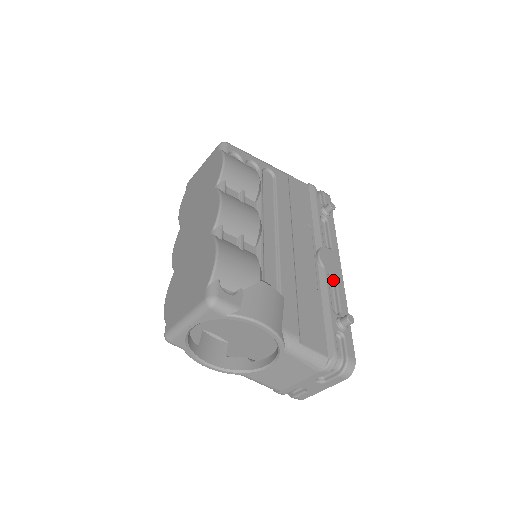
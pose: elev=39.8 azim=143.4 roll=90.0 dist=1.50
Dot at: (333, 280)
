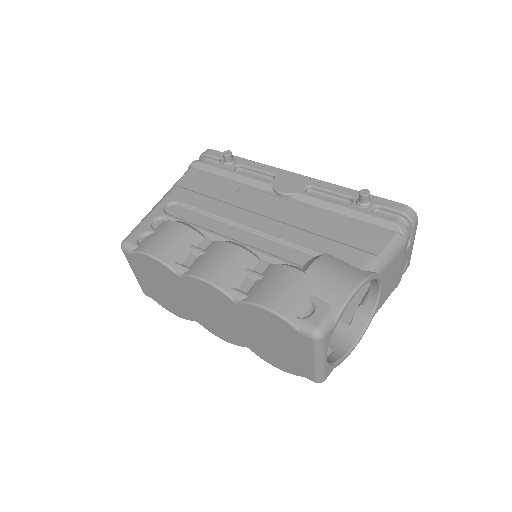
Dot at: (311, 189)
